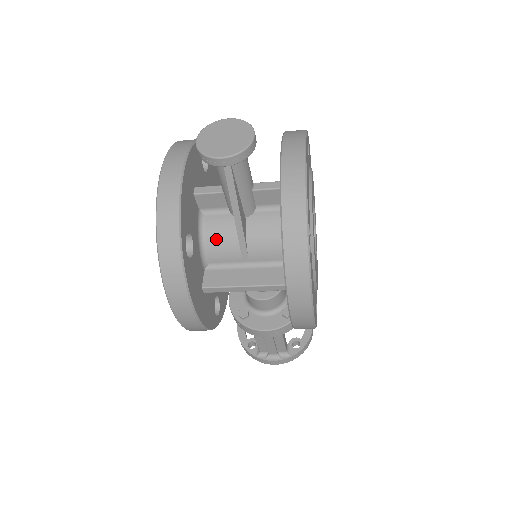
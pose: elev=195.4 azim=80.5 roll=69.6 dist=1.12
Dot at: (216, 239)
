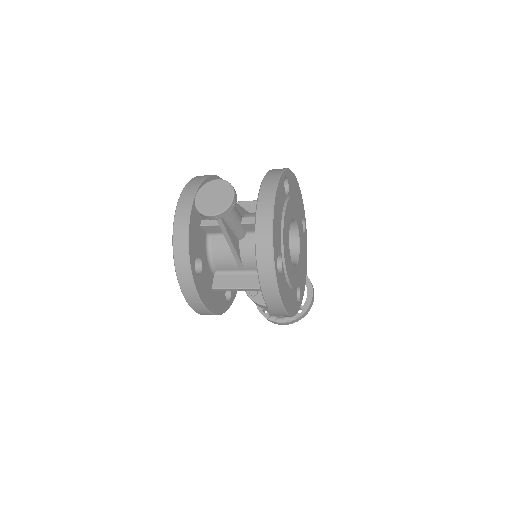
Dot at: (219, 255)
